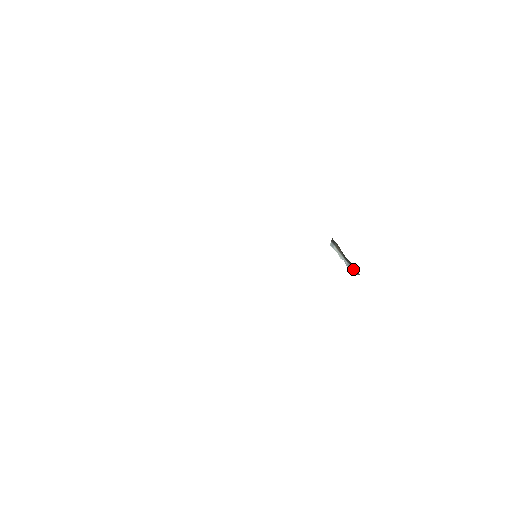
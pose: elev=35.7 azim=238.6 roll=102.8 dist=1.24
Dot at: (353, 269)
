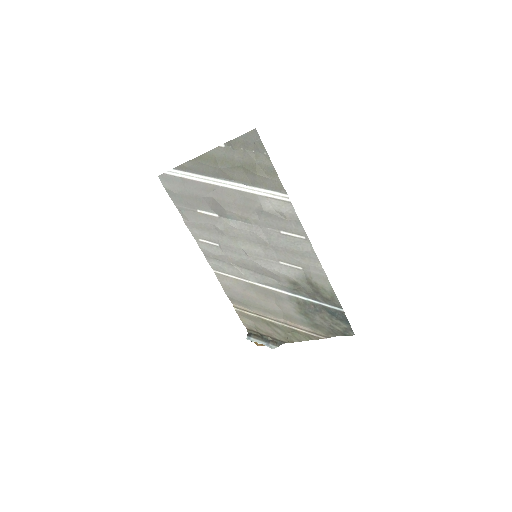
Dot at: (273, 345)
